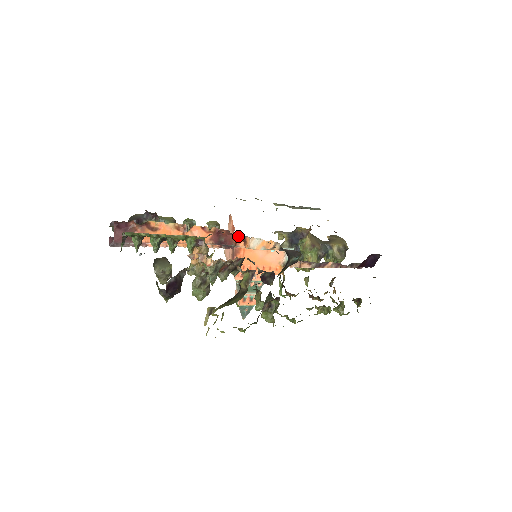
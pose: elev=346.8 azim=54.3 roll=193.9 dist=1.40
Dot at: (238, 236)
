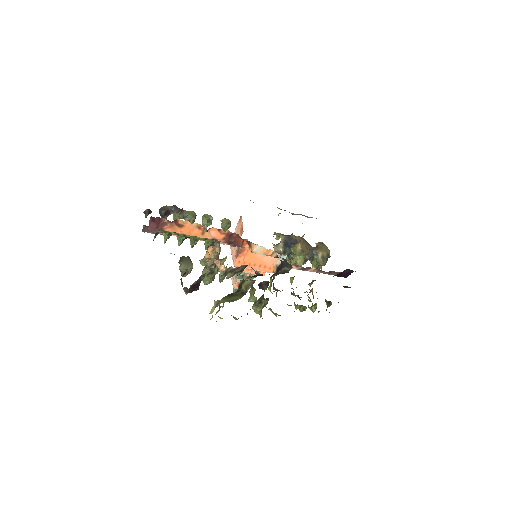
Dot at: occluded
